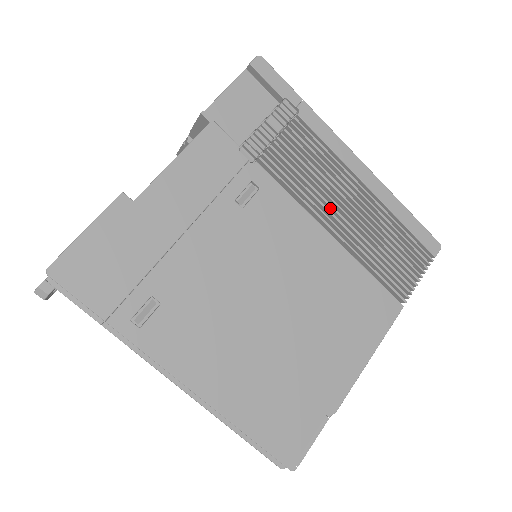
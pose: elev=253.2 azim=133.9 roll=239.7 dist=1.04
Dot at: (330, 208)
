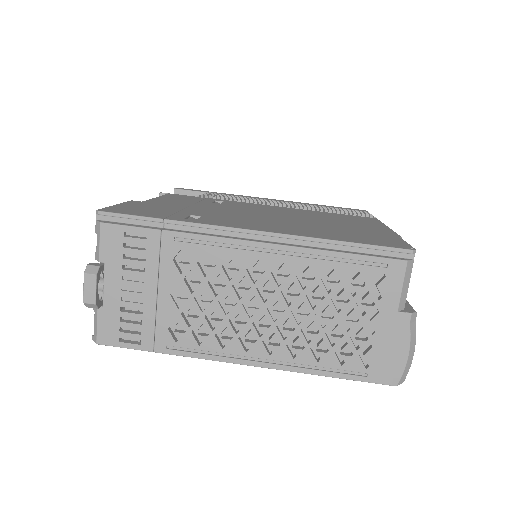
Dot at: occluded
